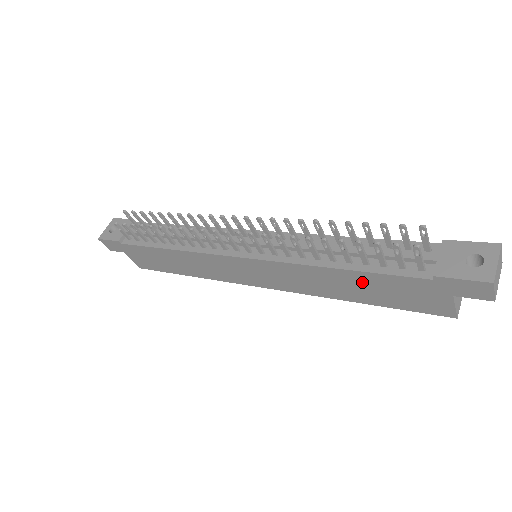
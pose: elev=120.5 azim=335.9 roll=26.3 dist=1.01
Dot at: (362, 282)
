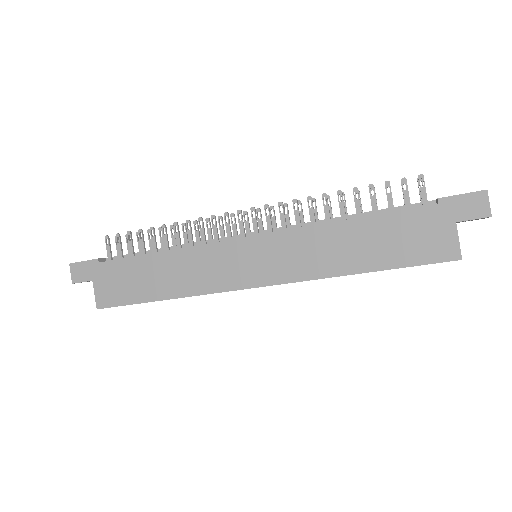
Dot at: (372, 233)
